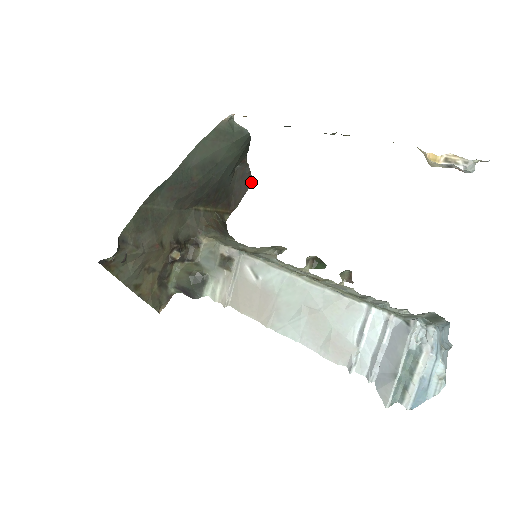
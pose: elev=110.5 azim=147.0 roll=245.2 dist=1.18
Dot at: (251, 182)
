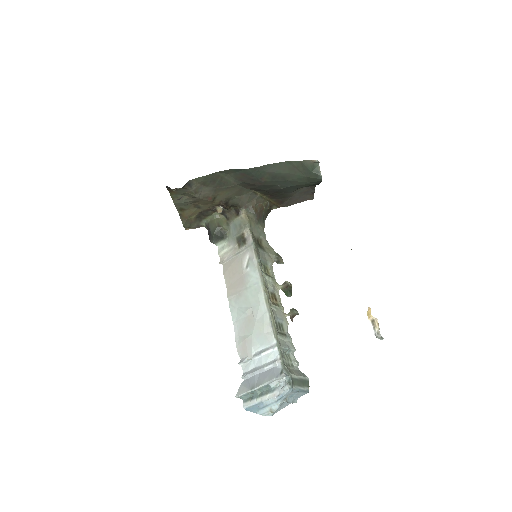
Dot at: (311, 198)
